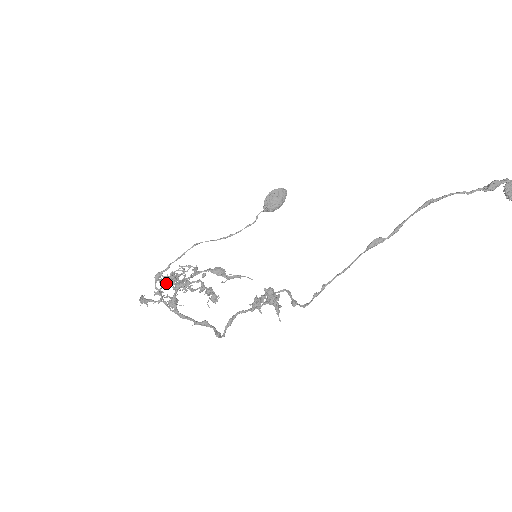
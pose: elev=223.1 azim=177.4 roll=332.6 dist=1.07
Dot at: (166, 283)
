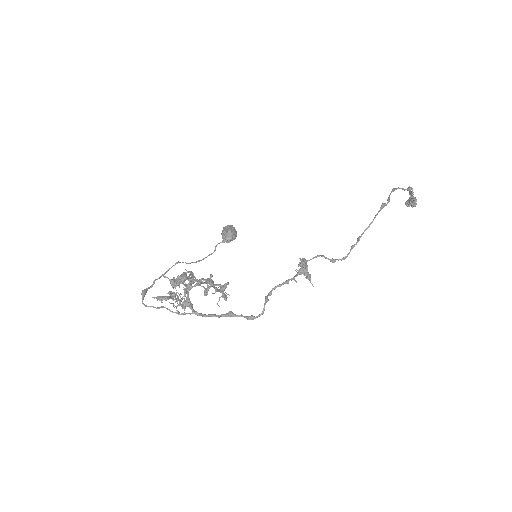
Dot at: (186, 278)
